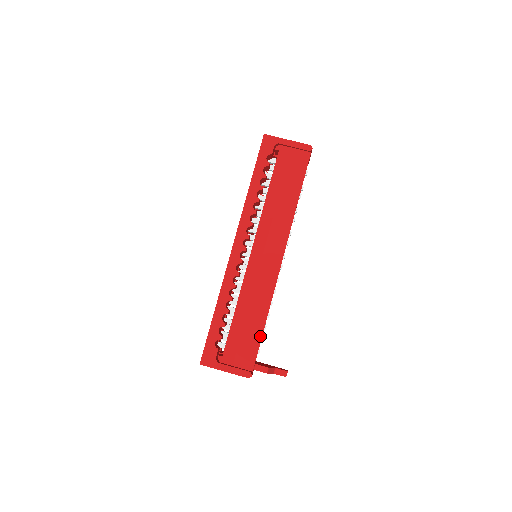
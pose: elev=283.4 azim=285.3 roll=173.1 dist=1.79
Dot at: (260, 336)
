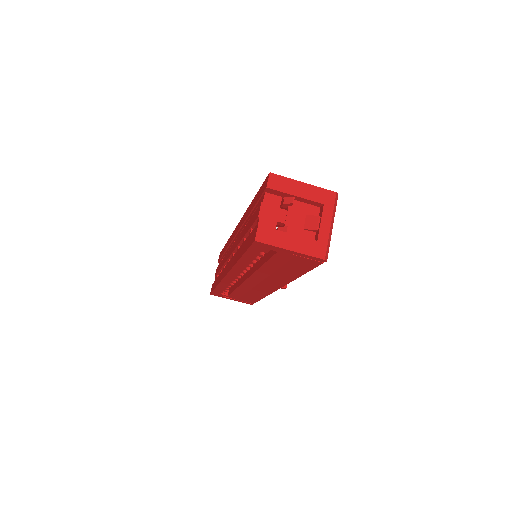
Dot at: (258, 300)
